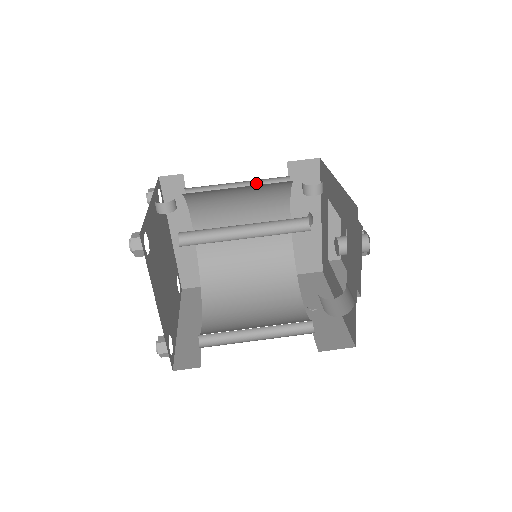
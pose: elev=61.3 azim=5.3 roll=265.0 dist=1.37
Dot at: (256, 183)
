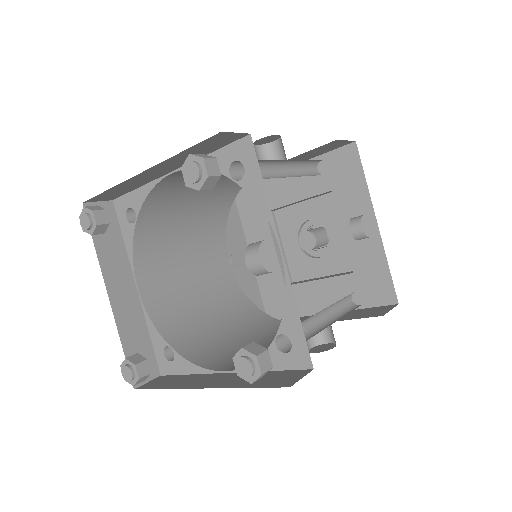
Dot at: (300, 160)
